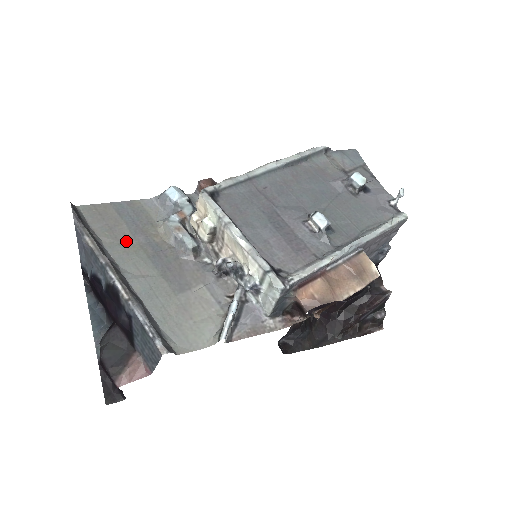
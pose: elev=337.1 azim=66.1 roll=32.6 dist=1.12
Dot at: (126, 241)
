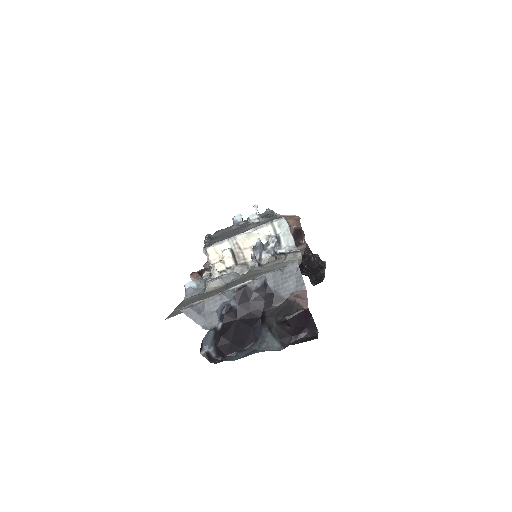
Dot at: occluded
